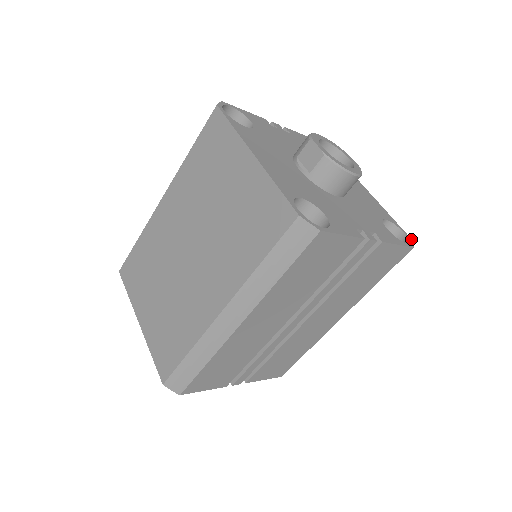
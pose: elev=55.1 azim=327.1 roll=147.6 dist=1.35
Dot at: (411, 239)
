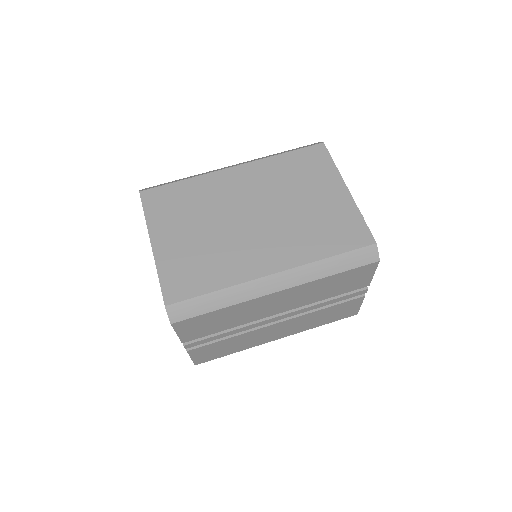
Dot at: occluded
